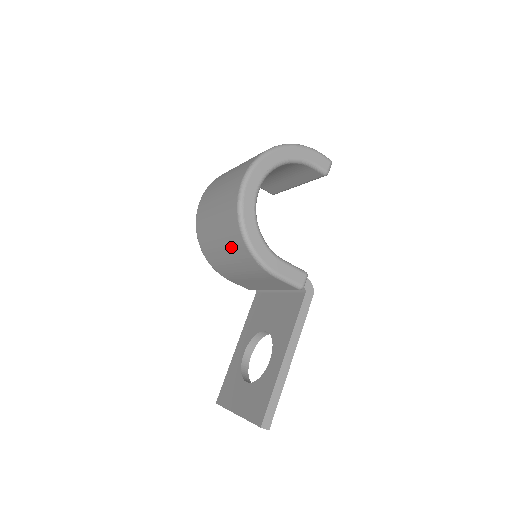
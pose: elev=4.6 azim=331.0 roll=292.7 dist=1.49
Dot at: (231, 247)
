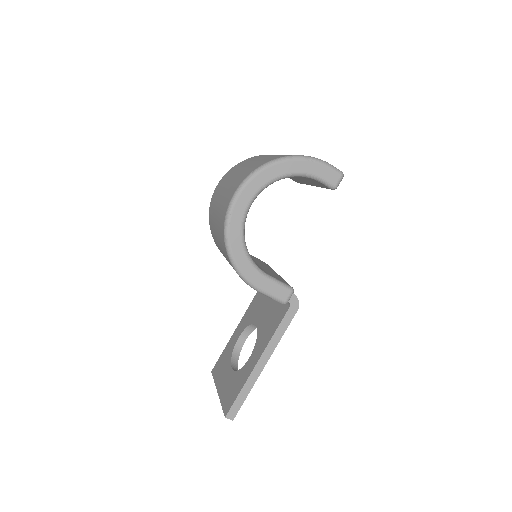
Dot at: (223, 252)
